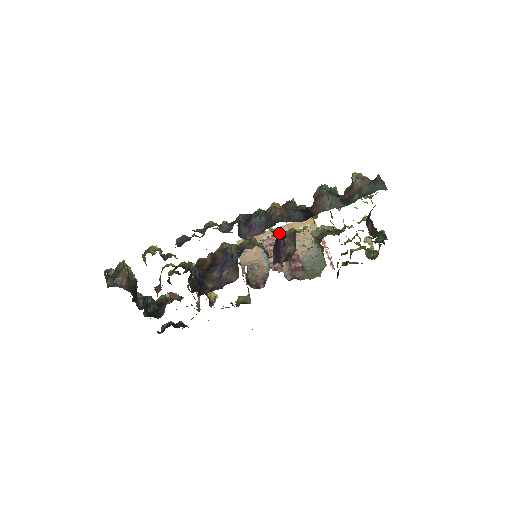
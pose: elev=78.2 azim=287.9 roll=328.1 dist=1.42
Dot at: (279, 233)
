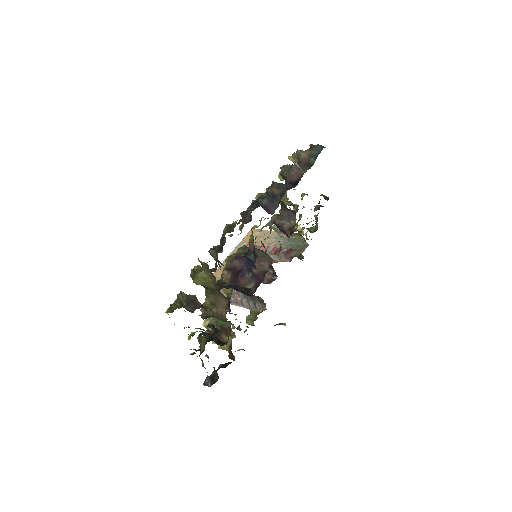
Dot at: (266, 224)
